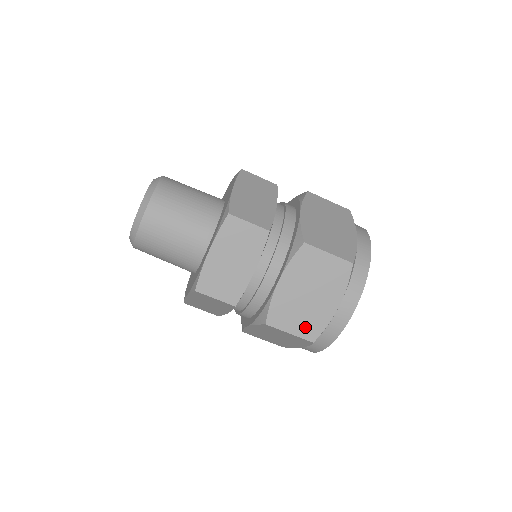
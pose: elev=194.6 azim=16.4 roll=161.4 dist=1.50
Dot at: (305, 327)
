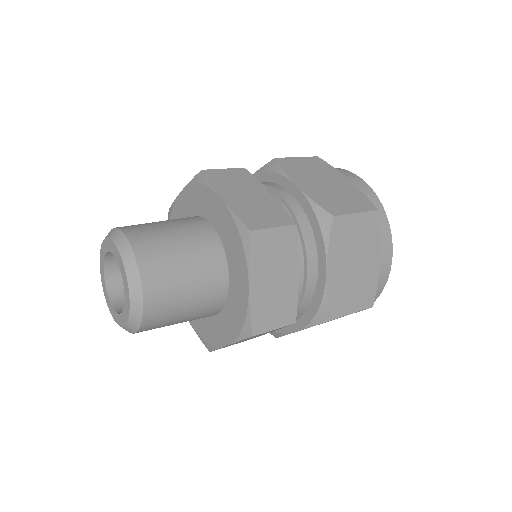
Dot at: (362, 298)
